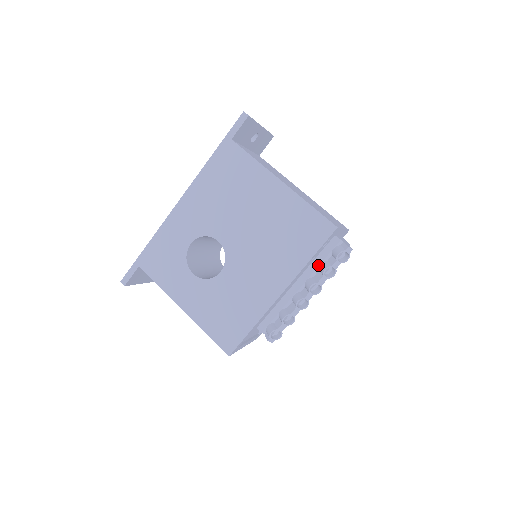
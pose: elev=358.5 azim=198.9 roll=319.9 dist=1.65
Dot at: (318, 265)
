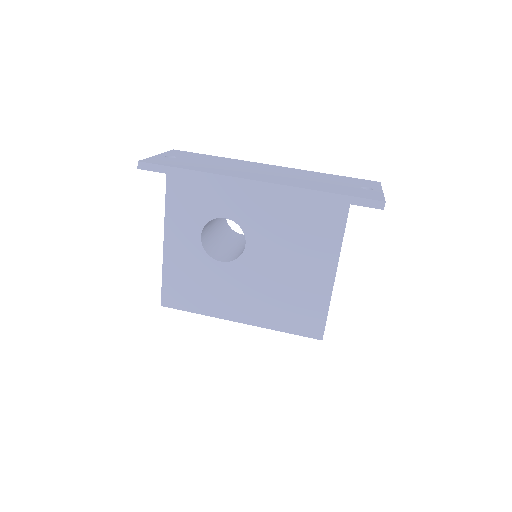
Dot at: occluded
